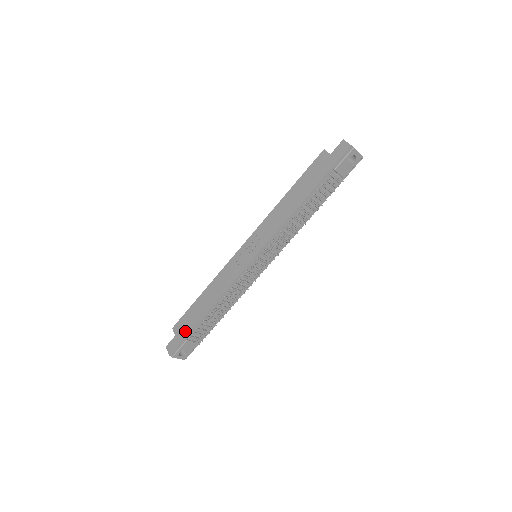
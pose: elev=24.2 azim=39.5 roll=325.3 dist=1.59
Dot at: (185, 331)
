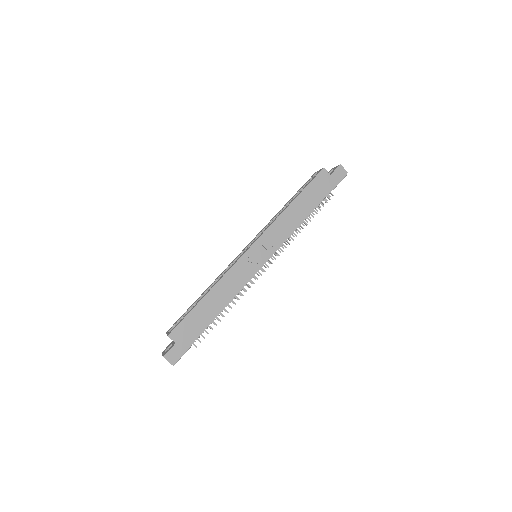
Dot at: (191, 337)
